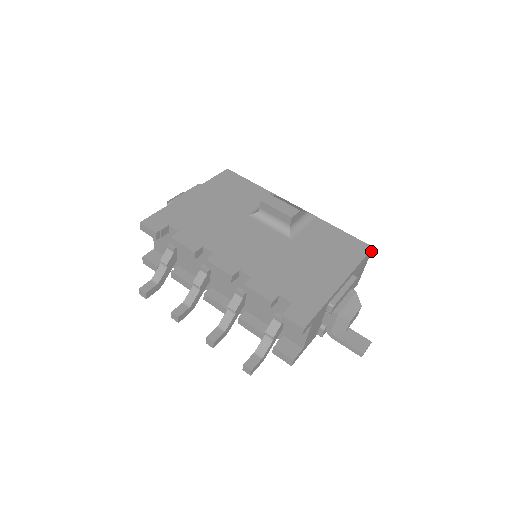
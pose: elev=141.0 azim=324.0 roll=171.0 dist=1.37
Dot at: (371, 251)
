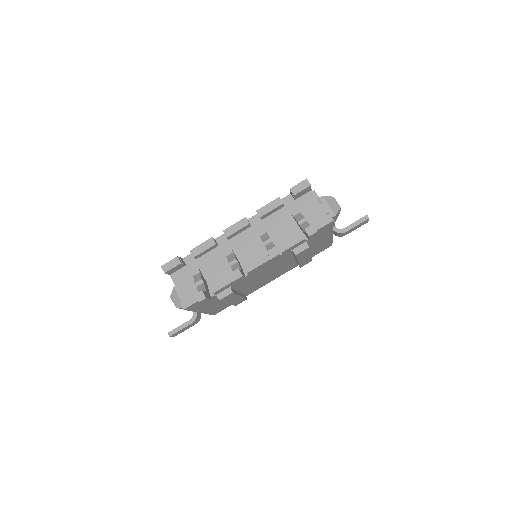
Dot at: occluded
